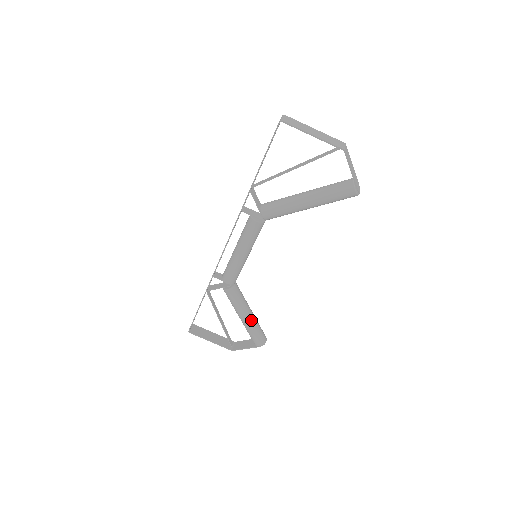
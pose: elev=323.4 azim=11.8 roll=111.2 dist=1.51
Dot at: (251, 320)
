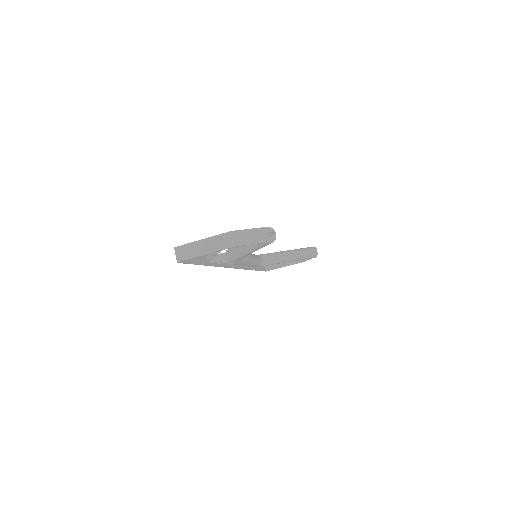
Dot at: (294, 258)
